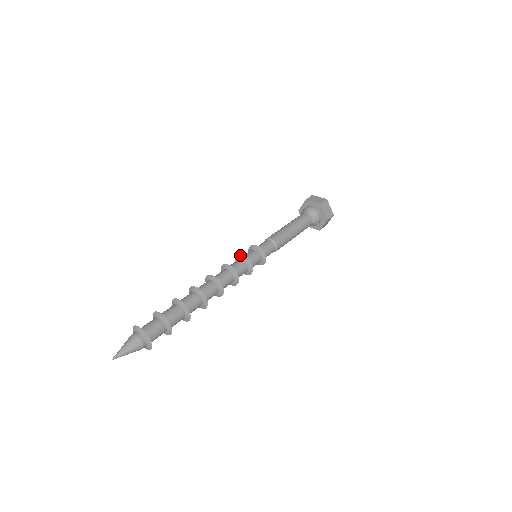
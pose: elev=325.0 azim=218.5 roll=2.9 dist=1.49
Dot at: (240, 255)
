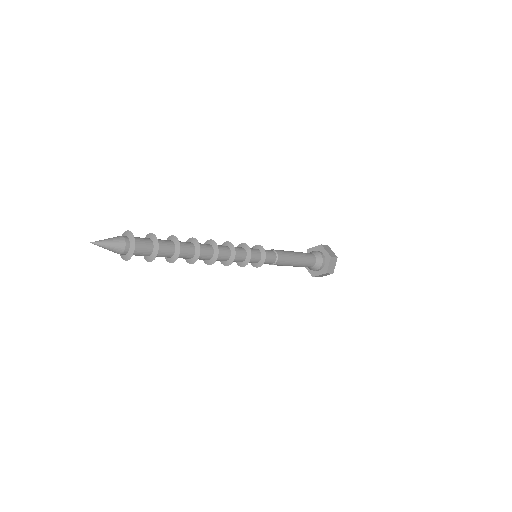
Dot at: (246, 245)
